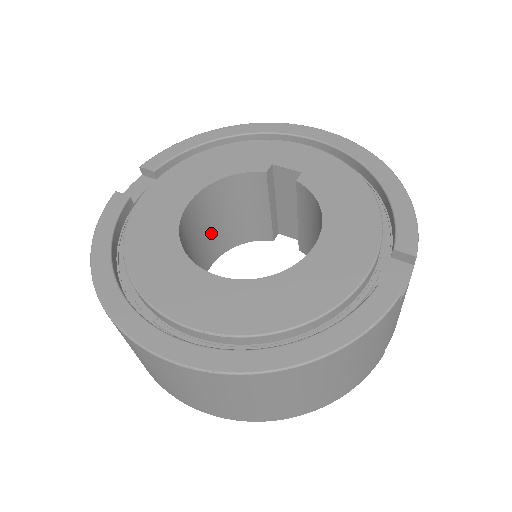
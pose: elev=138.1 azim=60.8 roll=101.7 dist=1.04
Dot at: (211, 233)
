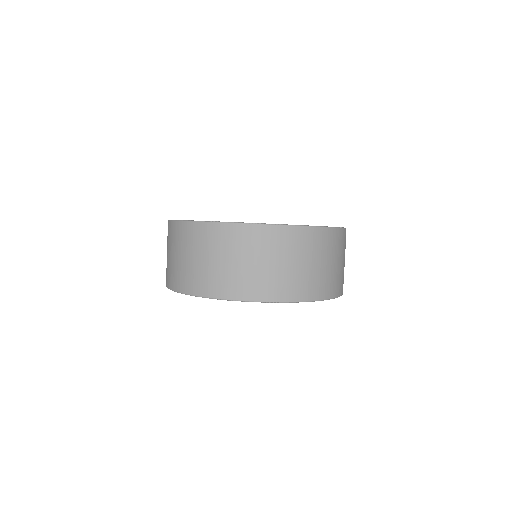
Dot at: occluded
